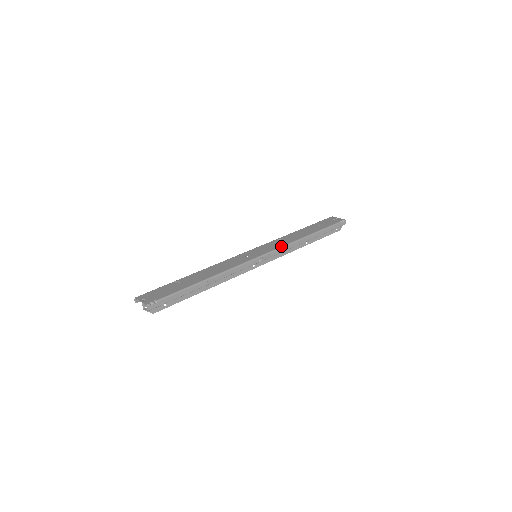
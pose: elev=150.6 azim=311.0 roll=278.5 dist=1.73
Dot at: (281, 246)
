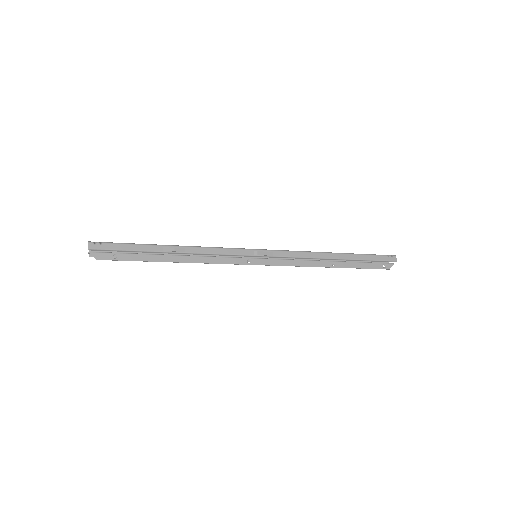
Dot at: occluded
